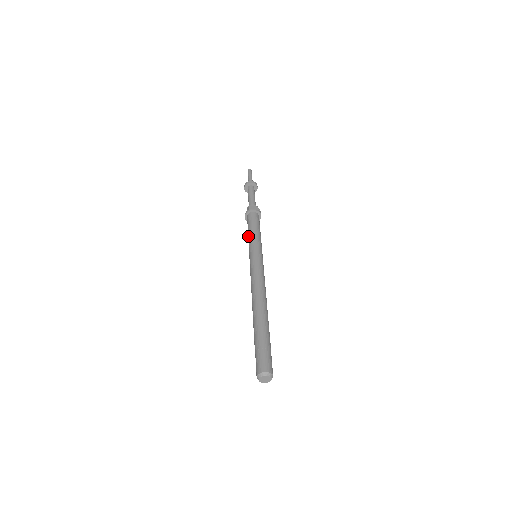
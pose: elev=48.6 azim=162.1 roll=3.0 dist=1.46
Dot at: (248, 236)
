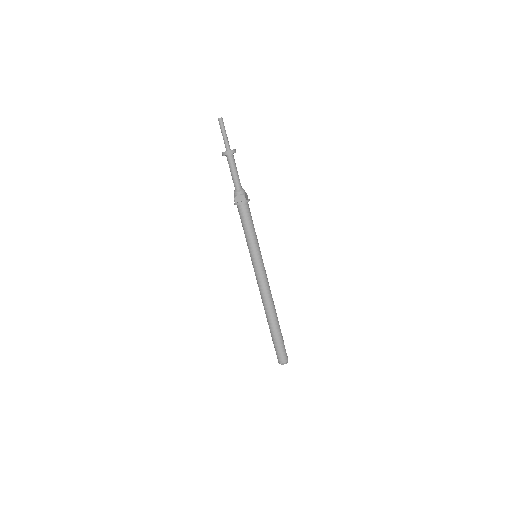
Dot at: (248, 234)
